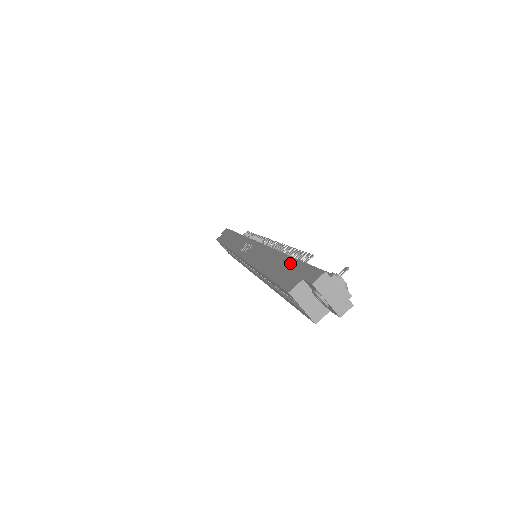
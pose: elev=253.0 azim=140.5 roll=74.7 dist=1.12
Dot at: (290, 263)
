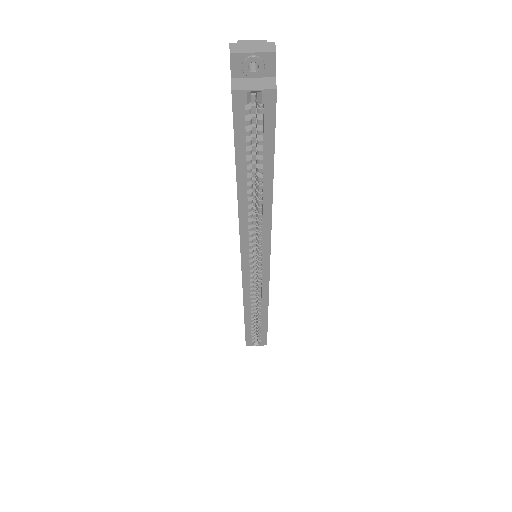
Dot at: occluded
